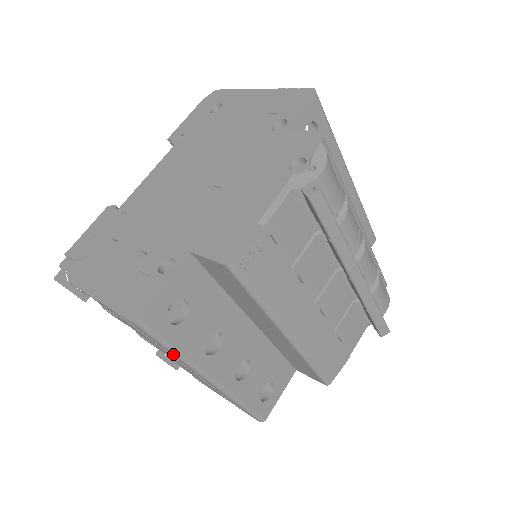
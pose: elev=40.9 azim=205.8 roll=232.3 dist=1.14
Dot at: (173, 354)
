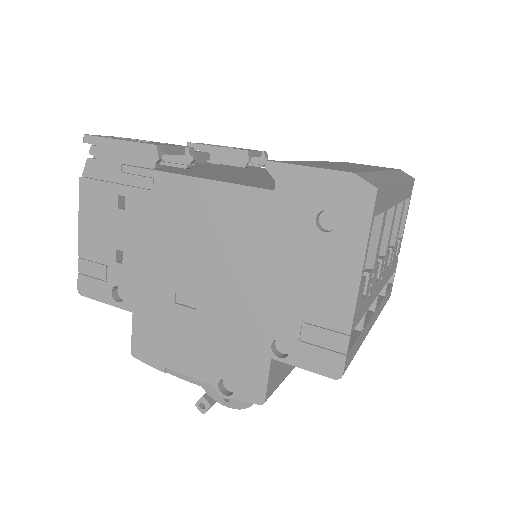
Dot at: occluded
